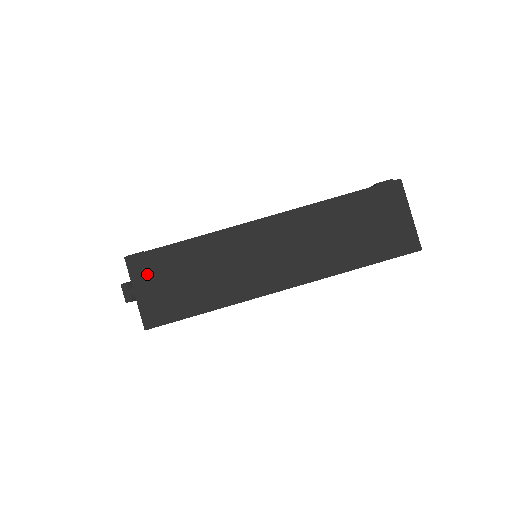
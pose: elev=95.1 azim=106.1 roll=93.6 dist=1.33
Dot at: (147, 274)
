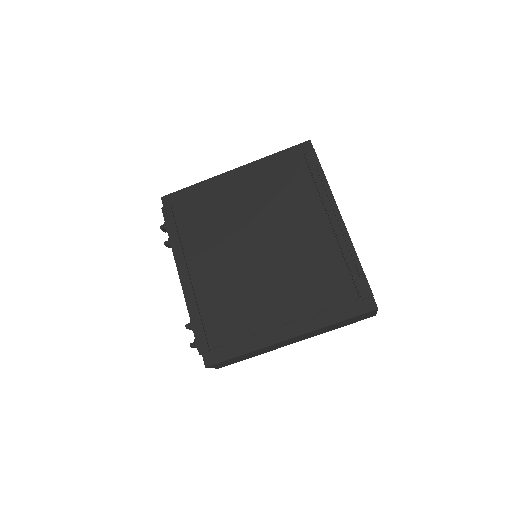
Dot at: occluded
